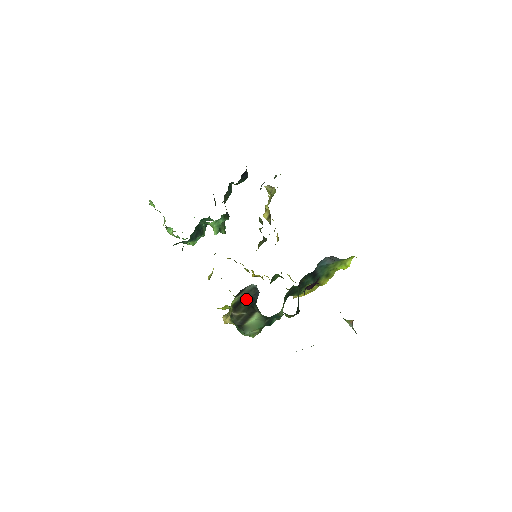
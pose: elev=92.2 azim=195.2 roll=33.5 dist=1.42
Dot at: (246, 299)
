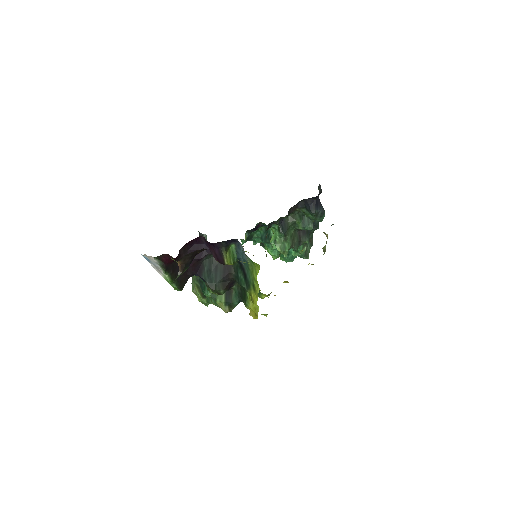
Dot at: occluded
